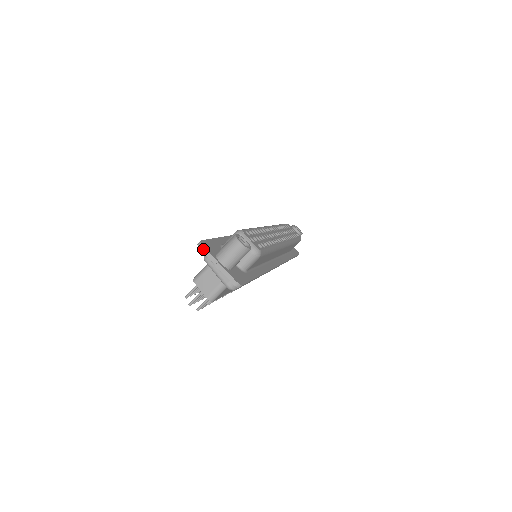
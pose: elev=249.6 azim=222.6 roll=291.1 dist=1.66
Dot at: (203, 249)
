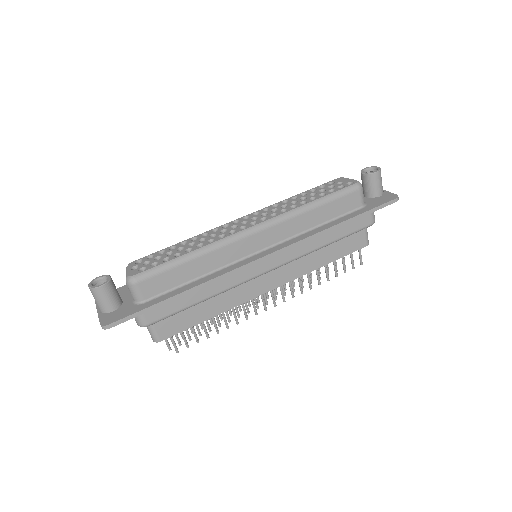
Dot at: (96, 304)
